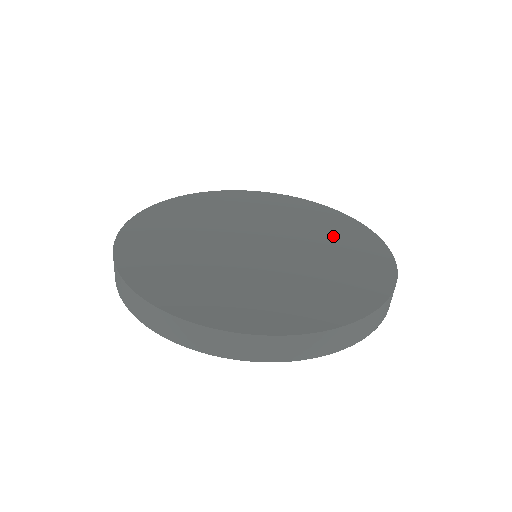
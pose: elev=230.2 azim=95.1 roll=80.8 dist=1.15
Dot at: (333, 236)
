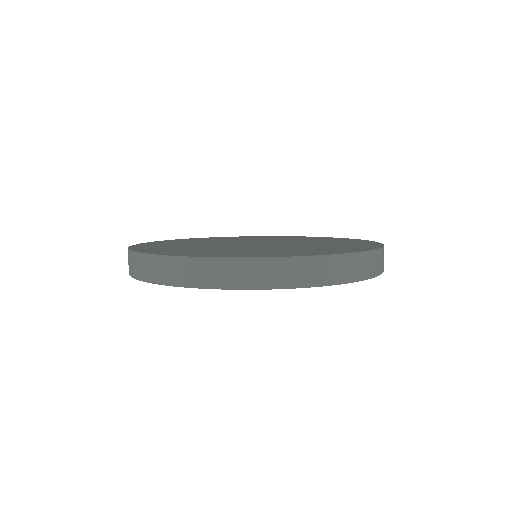
Dot at: (325, 241)
